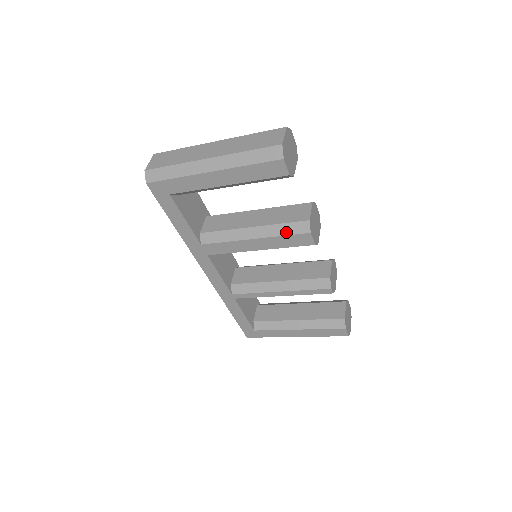
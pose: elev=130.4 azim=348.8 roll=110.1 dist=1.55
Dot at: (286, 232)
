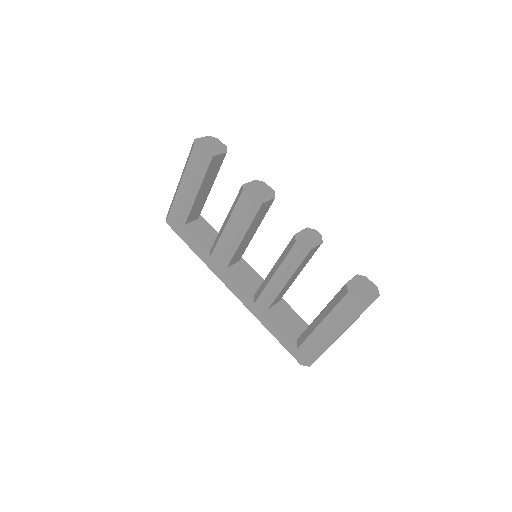
Dot at: (235, 204)
